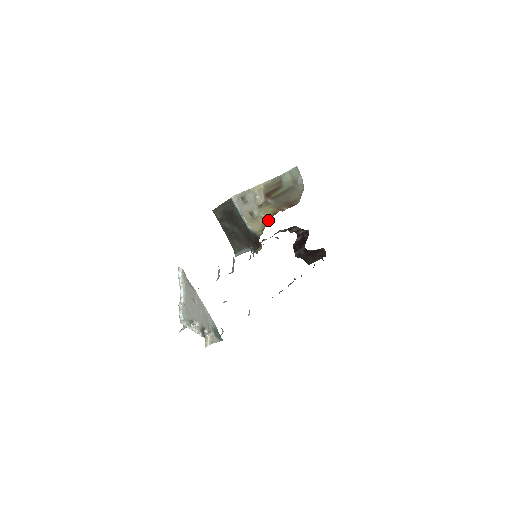
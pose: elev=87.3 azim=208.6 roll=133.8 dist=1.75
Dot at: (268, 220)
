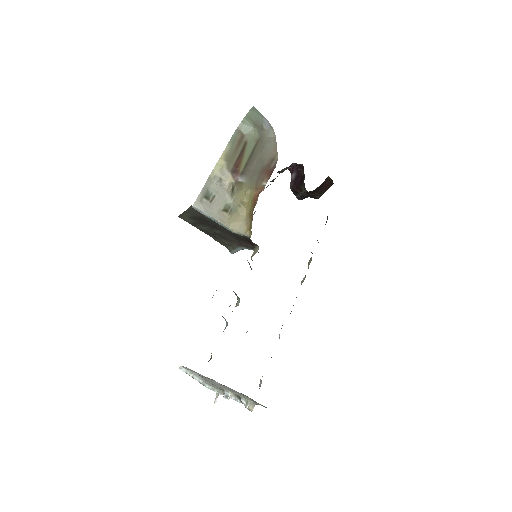
Dot at: (250, 212)
